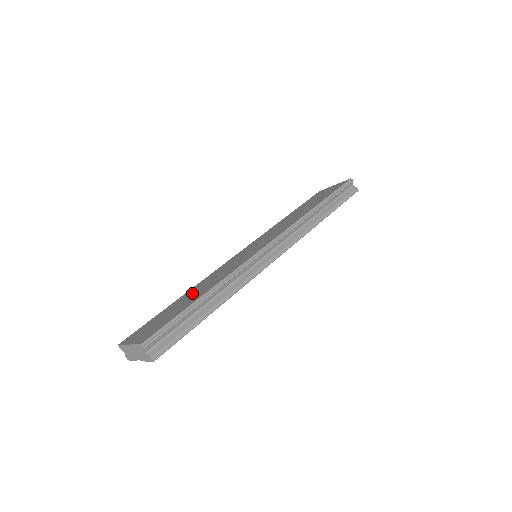
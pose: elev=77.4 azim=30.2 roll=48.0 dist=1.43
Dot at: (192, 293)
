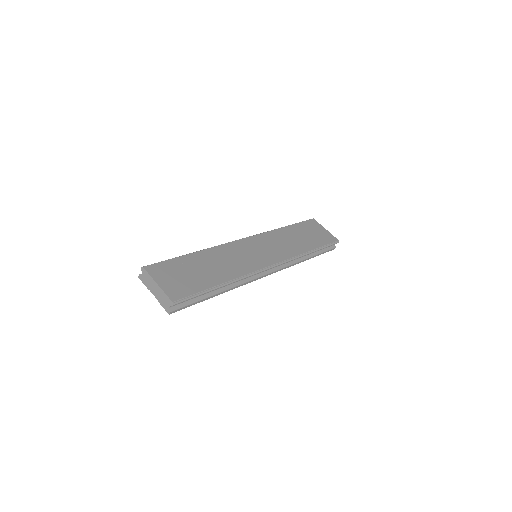
Dot at: (209, 263)
